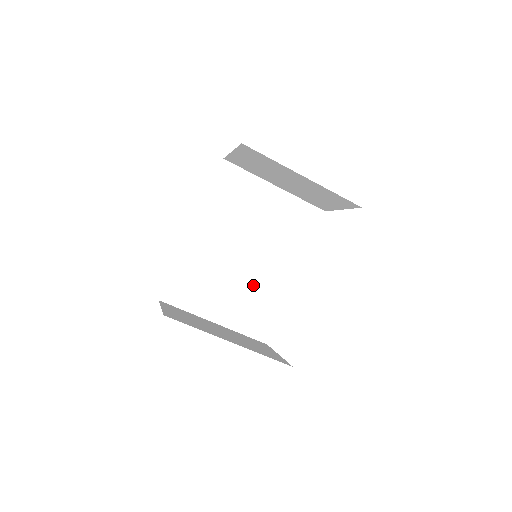
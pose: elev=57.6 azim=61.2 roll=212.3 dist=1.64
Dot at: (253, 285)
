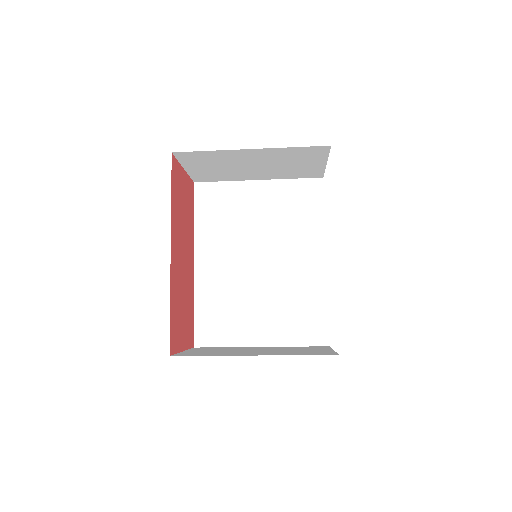
Dot at: (282, 290)
